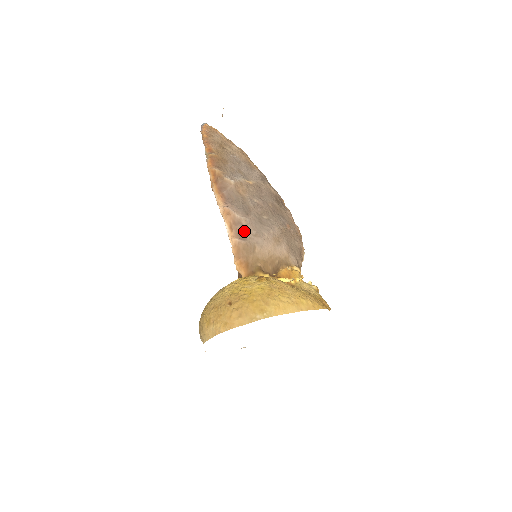
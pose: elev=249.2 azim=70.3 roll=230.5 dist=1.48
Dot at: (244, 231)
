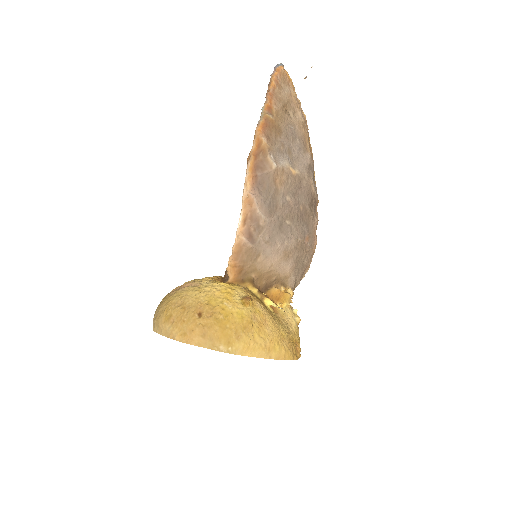
Dot at: (257, 233)
